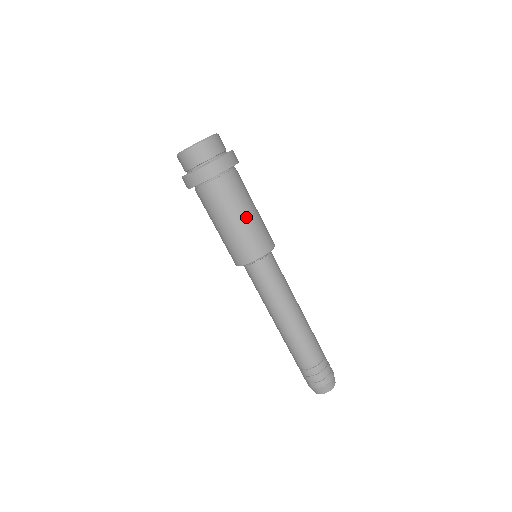
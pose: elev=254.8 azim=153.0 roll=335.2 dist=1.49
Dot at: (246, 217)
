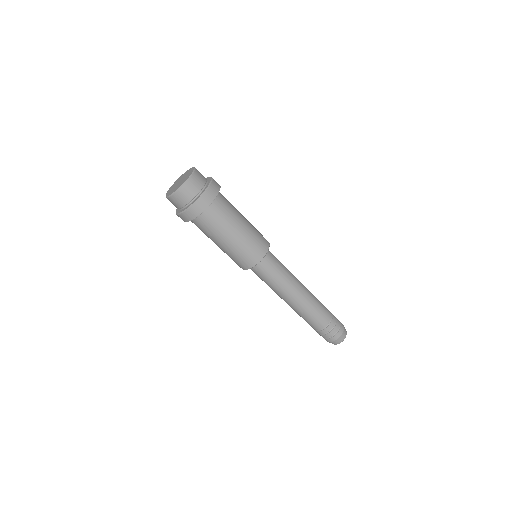
Dot at: (244, 226)
